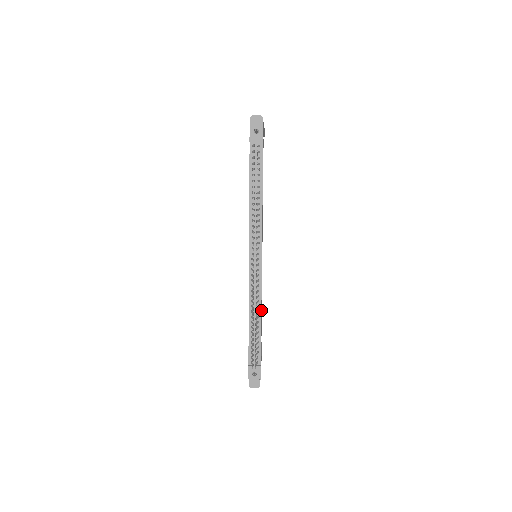
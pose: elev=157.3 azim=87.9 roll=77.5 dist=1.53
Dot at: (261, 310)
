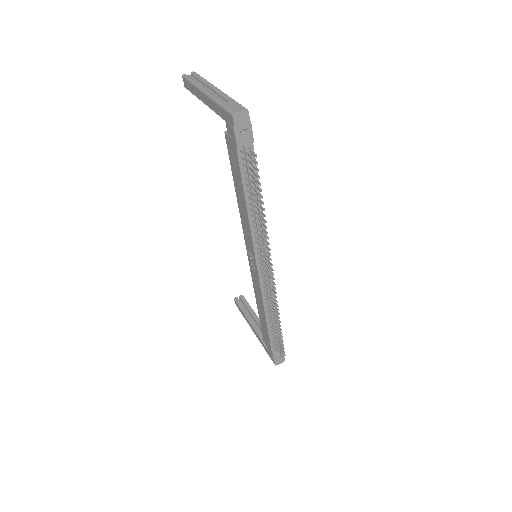
Dot at: occluded
